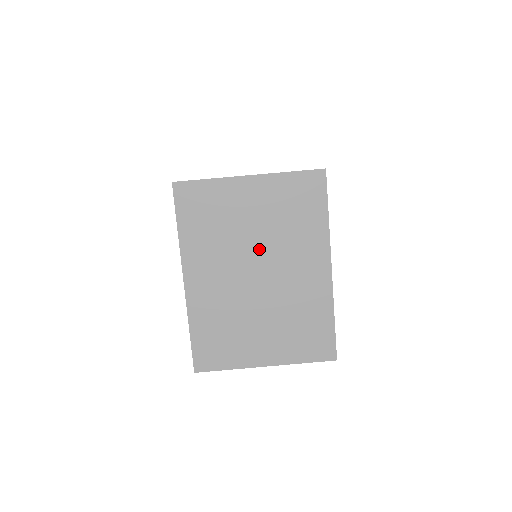
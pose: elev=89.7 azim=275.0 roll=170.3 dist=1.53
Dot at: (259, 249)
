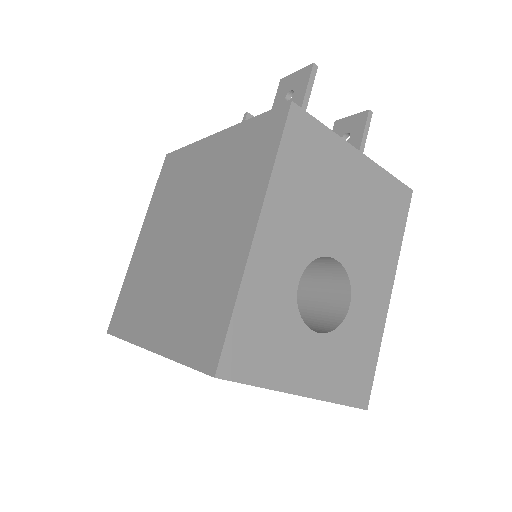
Dot at: occluded
